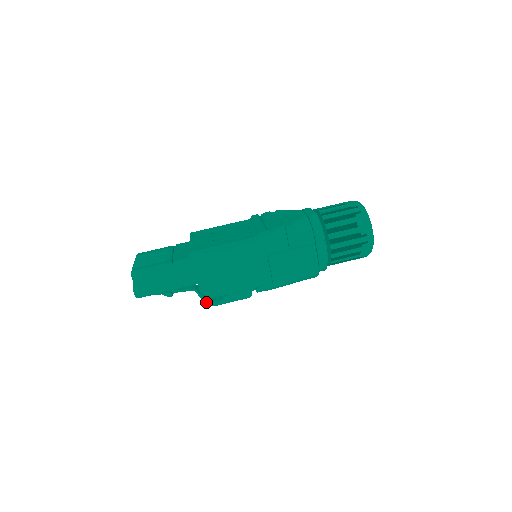
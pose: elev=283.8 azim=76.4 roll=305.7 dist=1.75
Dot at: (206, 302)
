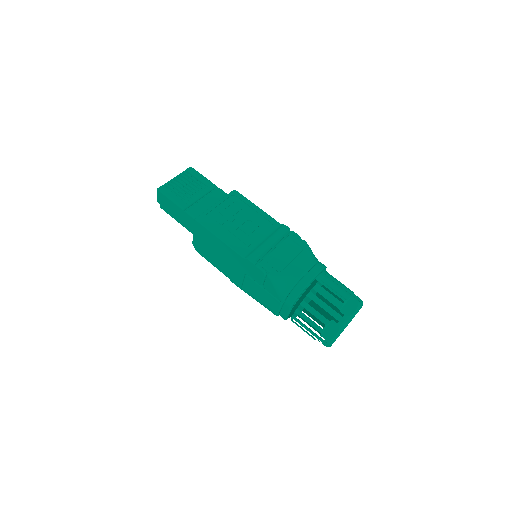
Dot at: occluded
